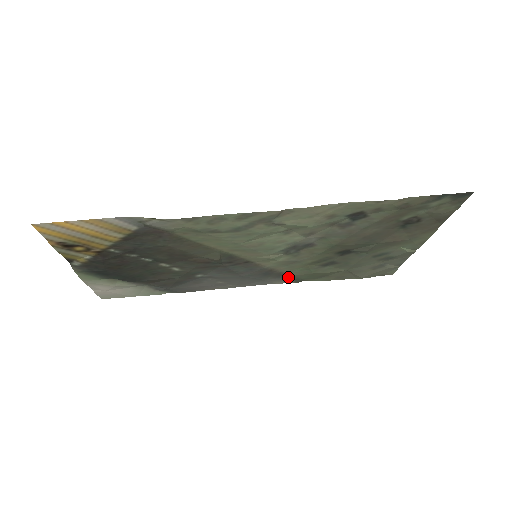
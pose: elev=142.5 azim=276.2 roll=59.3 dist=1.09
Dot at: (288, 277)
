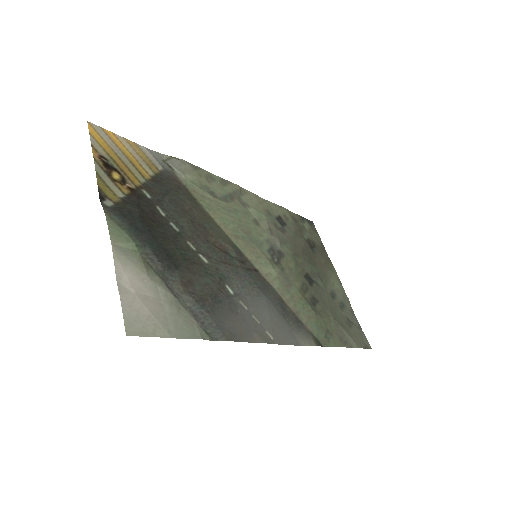
Dot at: (304, 329)
